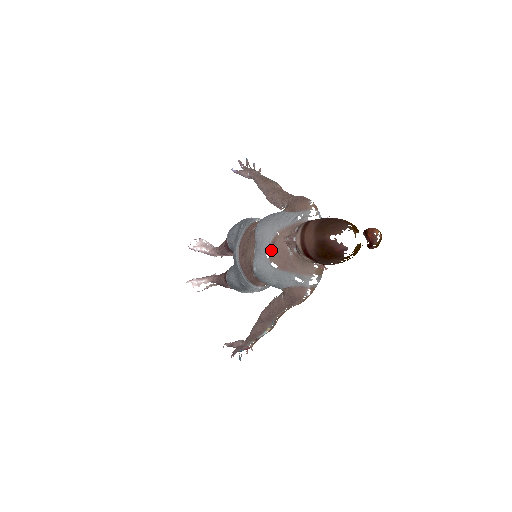
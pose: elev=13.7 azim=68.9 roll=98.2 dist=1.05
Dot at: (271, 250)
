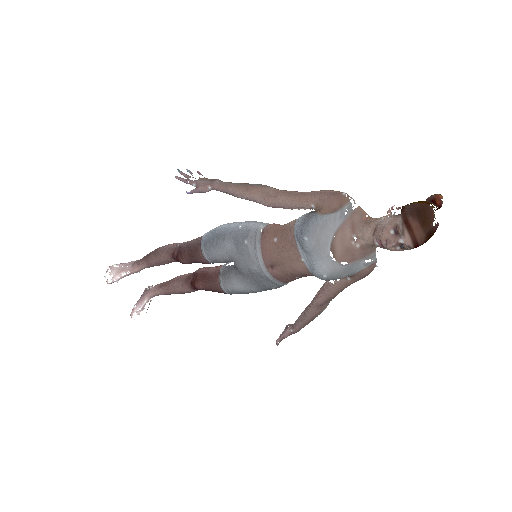
Dot at: (334, 253)
